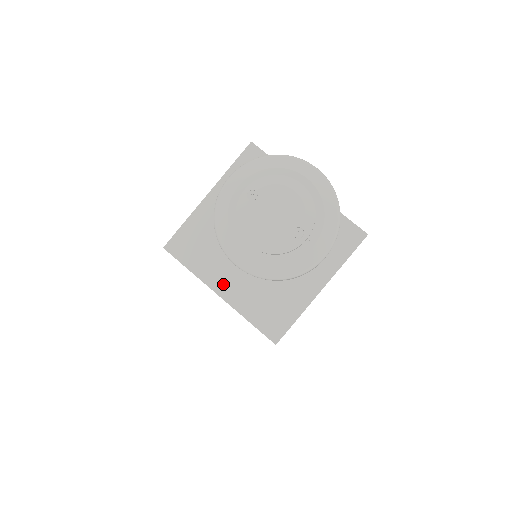
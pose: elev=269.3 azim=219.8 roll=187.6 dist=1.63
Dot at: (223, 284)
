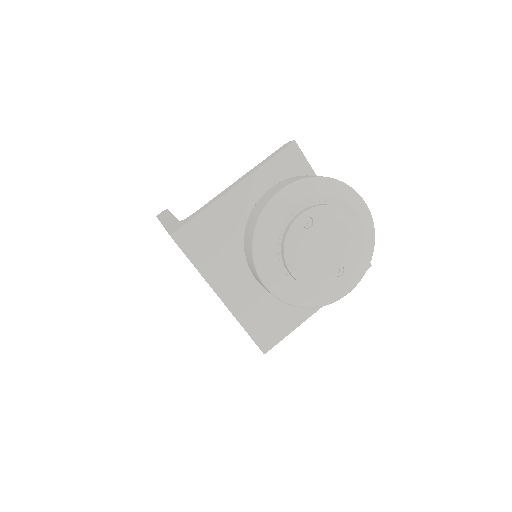
Dot at: (228, 288)
